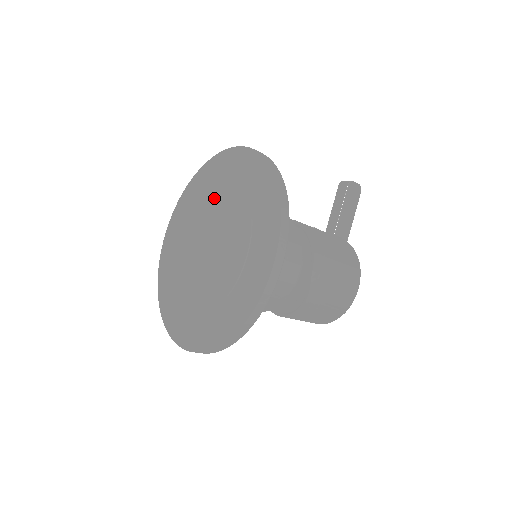
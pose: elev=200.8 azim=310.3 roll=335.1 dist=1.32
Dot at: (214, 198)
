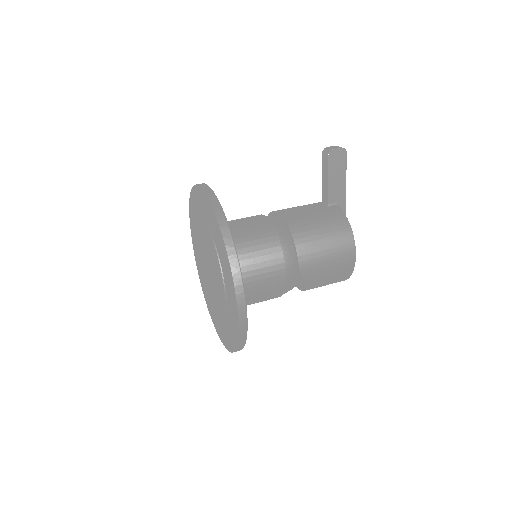
Dot at: (201, 230)
